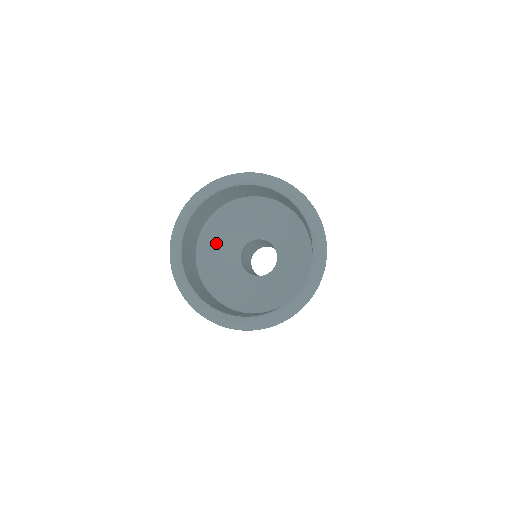
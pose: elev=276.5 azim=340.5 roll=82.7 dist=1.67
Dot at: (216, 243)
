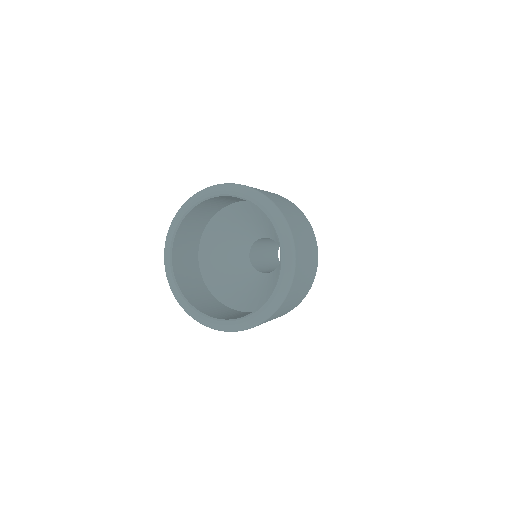
Dot at: (221, 269)
